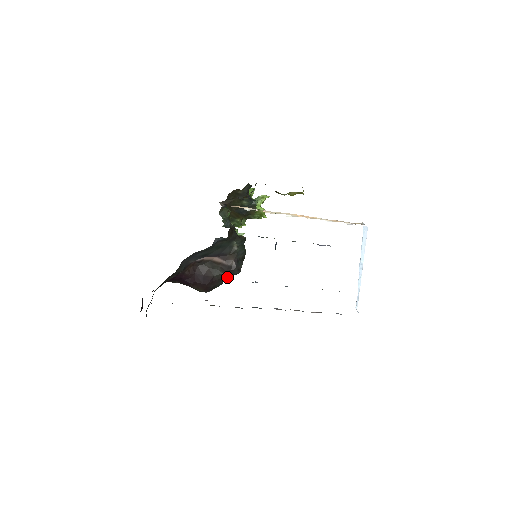
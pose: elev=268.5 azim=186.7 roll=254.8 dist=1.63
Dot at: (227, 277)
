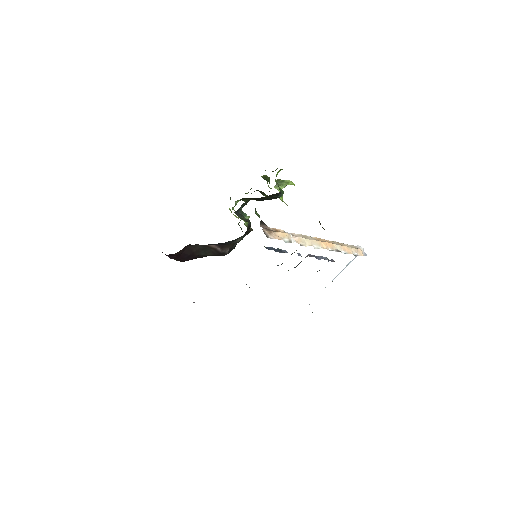
Dot at: occluded
